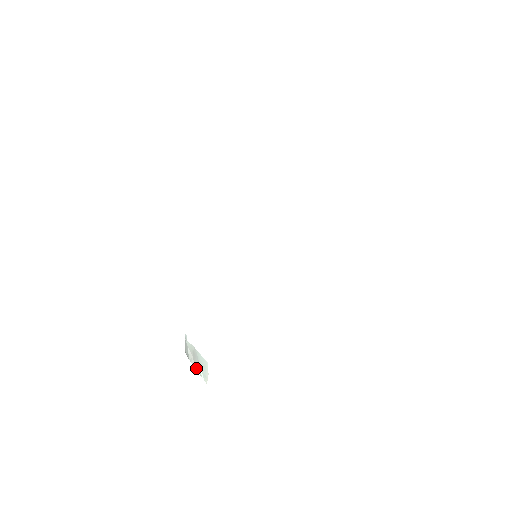
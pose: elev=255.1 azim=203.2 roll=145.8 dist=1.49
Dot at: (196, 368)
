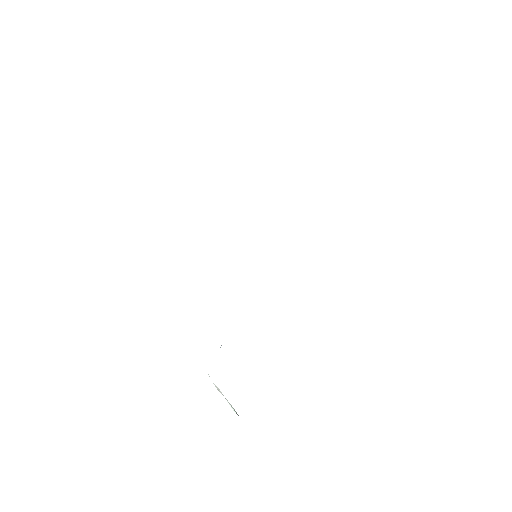
Dot at: occluded
